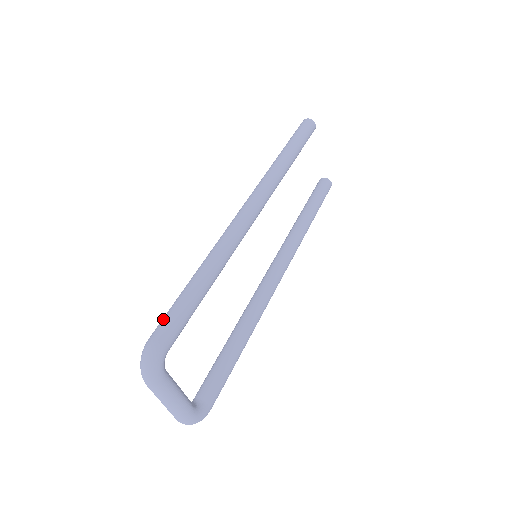
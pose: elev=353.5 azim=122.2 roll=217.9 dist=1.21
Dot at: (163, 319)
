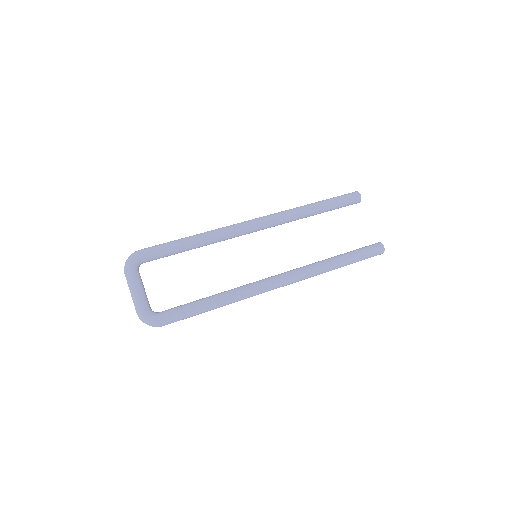
Dot at: occluded
